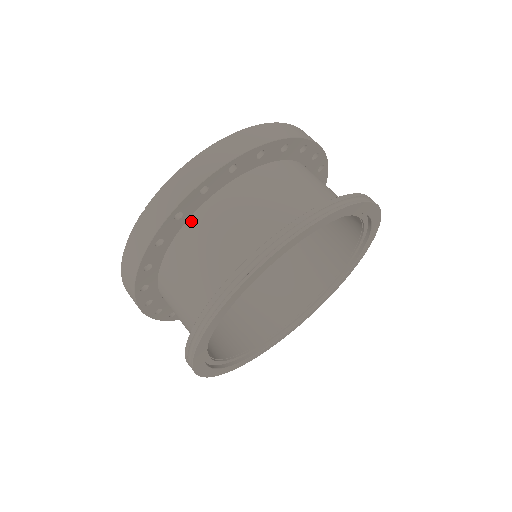
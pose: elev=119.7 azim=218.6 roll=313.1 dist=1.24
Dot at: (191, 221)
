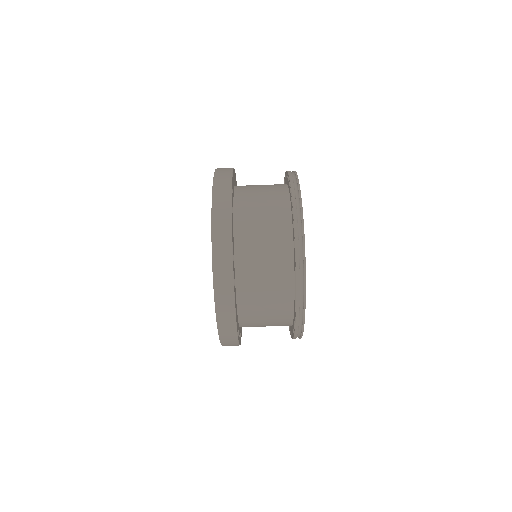
Dot at: (240, 312)
